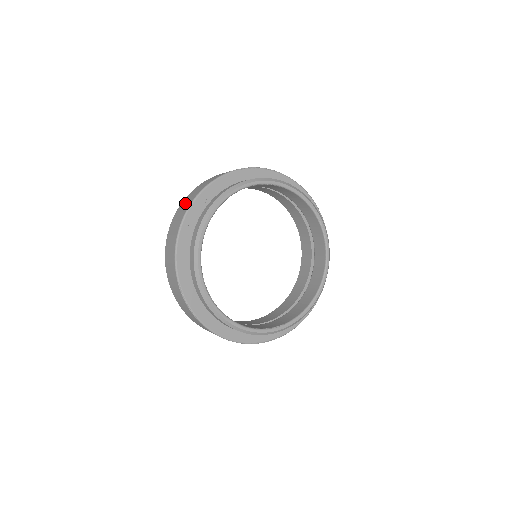
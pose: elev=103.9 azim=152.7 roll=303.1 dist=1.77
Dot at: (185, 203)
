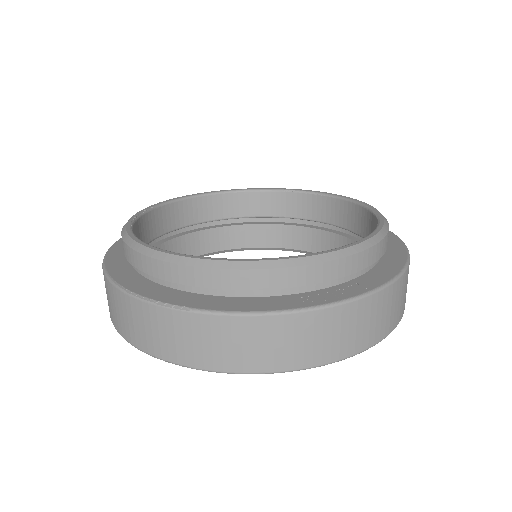
Dot at: occluded
